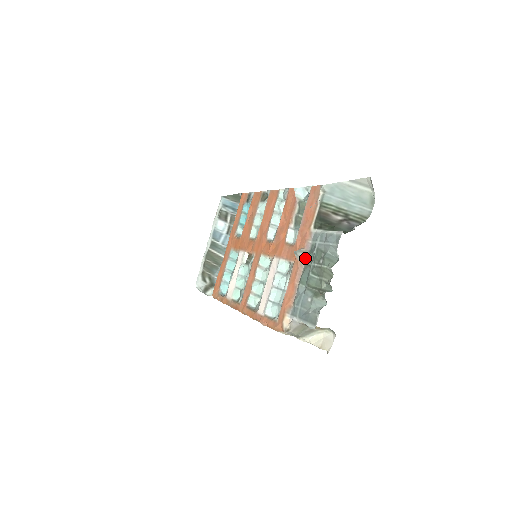
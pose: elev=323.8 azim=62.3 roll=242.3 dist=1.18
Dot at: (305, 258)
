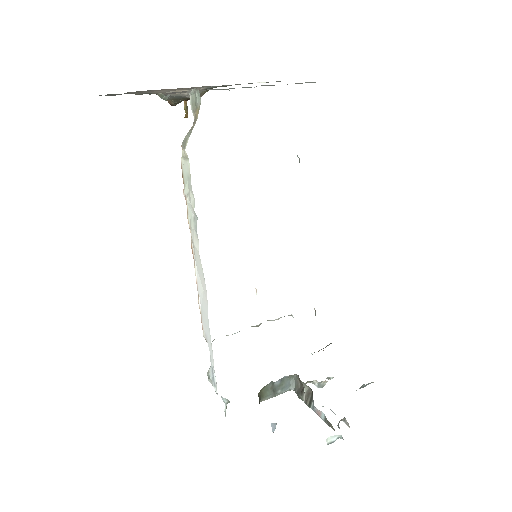
Dot at: occluded
